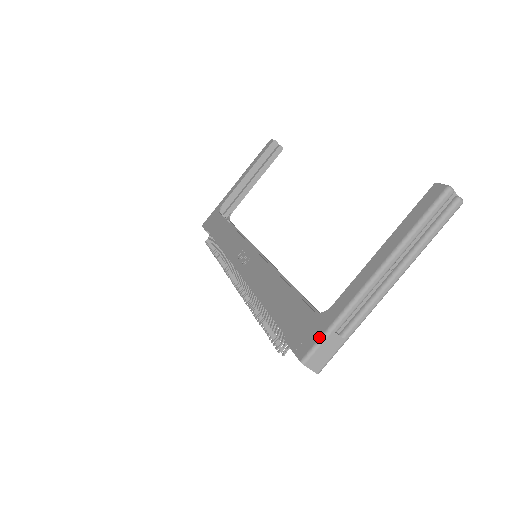
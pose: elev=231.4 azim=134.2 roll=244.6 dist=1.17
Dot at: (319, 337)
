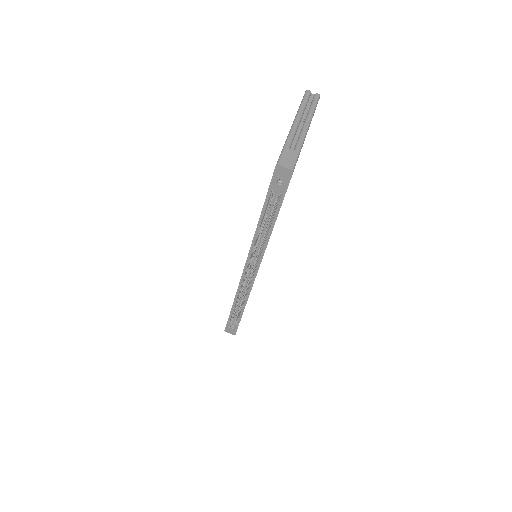
Dot at: (280, 154)
